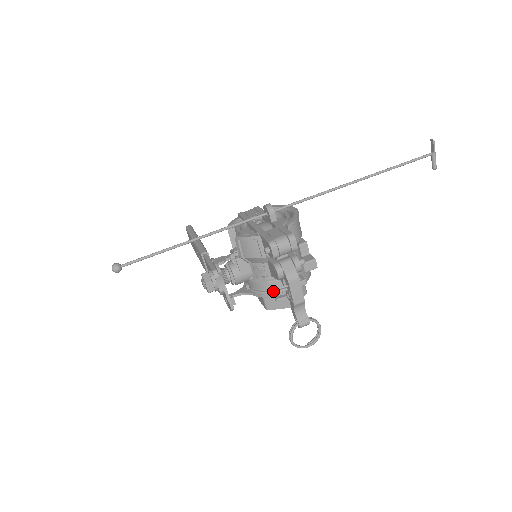
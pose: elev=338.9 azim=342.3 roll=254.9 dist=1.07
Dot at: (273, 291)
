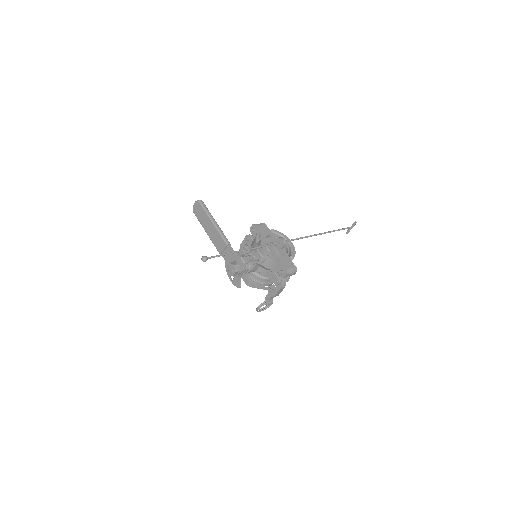
Dot at: (263, 283)
